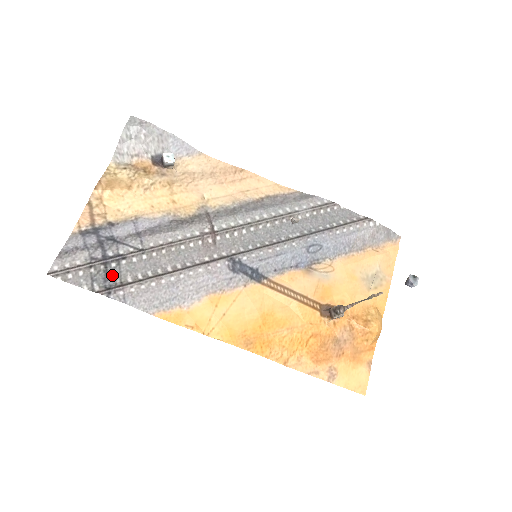
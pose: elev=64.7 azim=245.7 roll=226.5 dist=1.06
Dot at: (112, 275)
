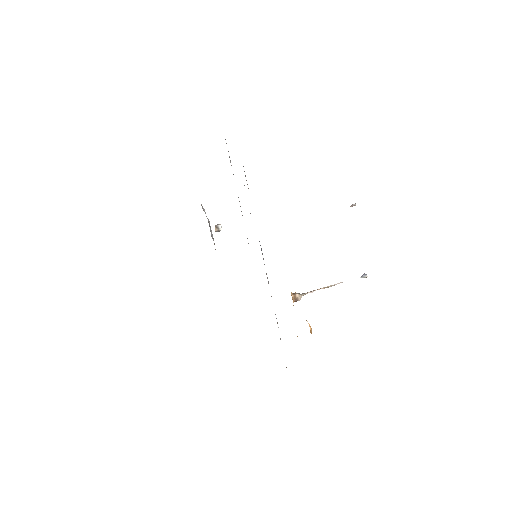
Dot at: occluded
